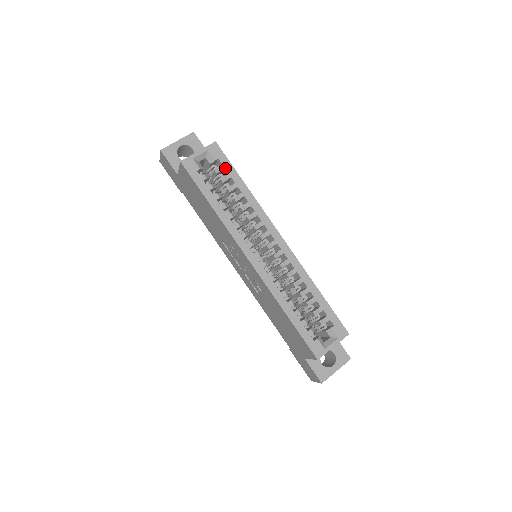
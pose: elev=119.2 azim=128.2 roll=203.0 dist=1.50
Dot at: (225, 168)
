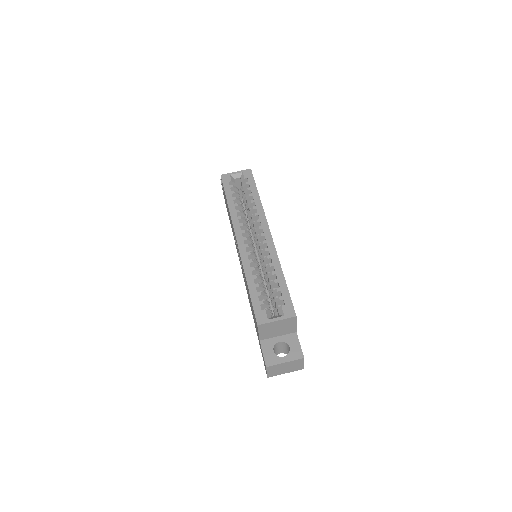
Dot at: (249, 184)
